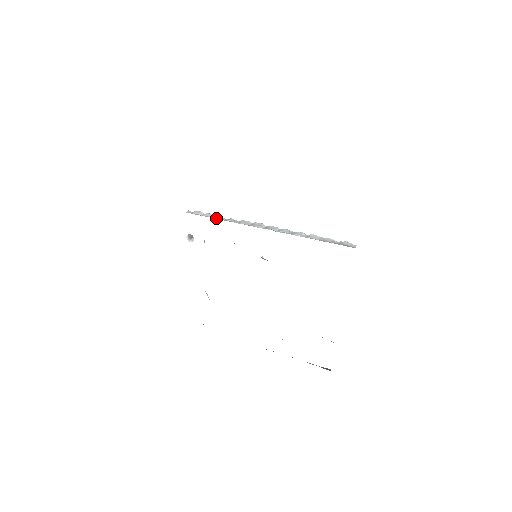
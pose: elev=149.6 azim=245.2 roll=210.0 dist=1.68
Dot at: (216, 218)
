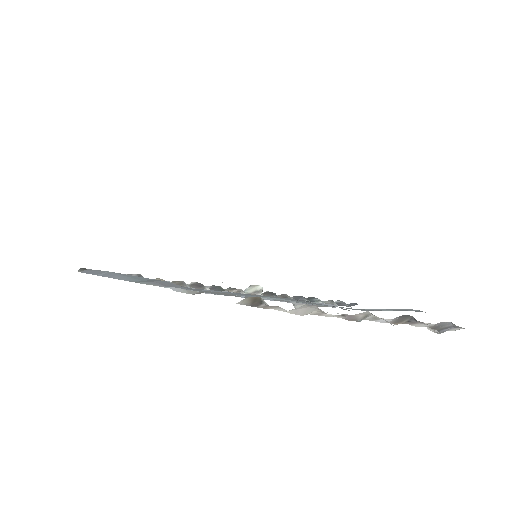
Dot at: occluded
